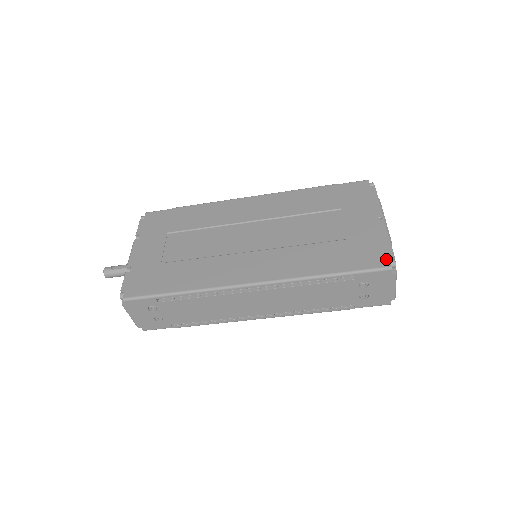
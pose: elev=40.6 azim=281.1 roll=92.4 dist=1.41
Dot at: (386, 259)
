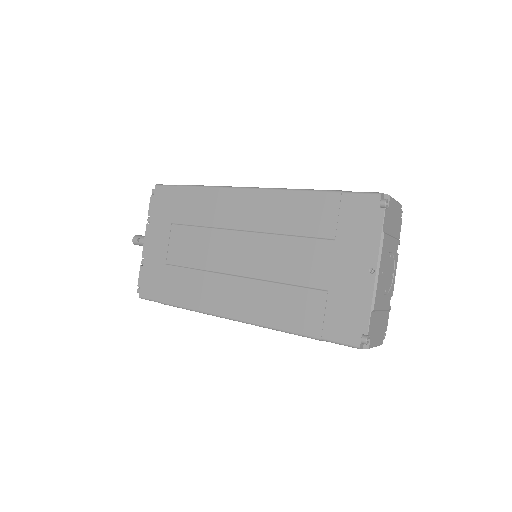
Dot at: (358, 335)
